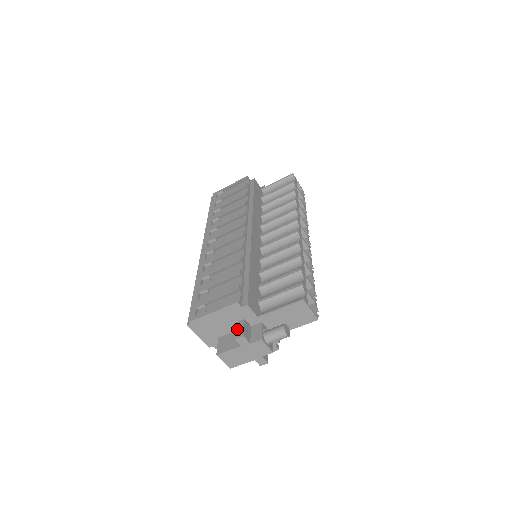
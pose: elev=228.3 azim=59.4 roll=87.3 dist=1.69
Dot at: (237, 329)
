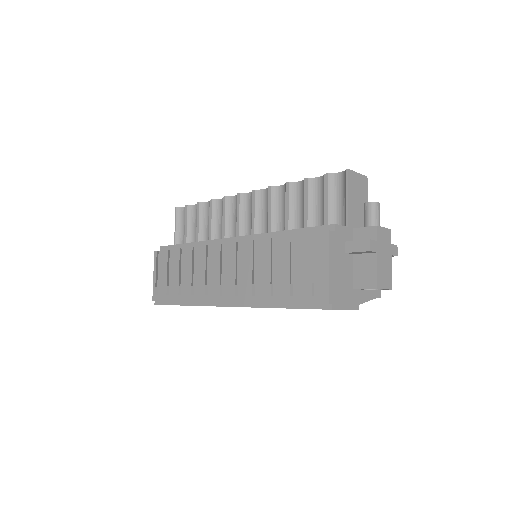
Dot at: (356, 250)
